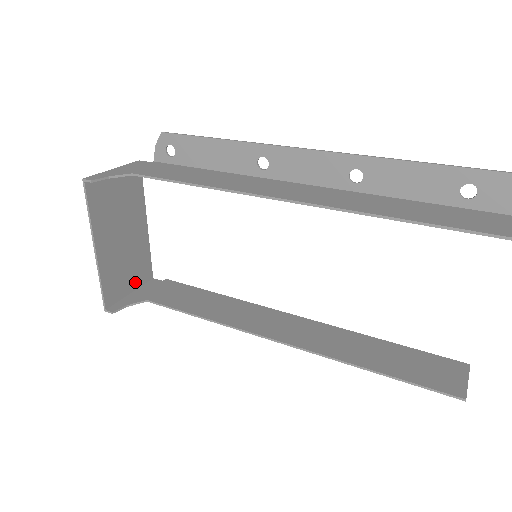
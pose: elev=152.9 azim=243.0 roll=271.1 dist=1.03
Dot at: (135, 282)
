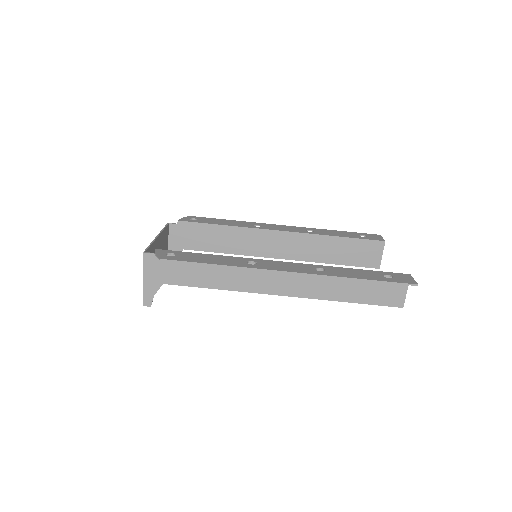
Dot at: (167, 243)
